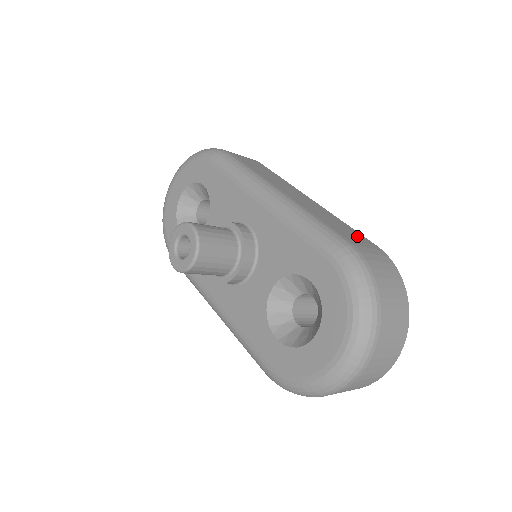
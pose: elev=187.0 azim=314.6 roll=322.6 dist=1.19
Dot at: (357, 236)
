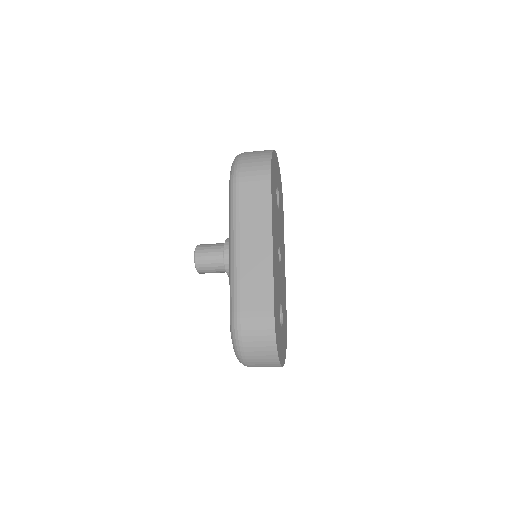
Dot at: (262, 301)
